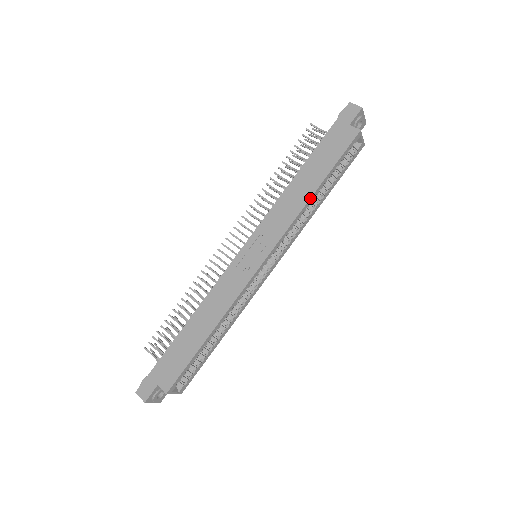
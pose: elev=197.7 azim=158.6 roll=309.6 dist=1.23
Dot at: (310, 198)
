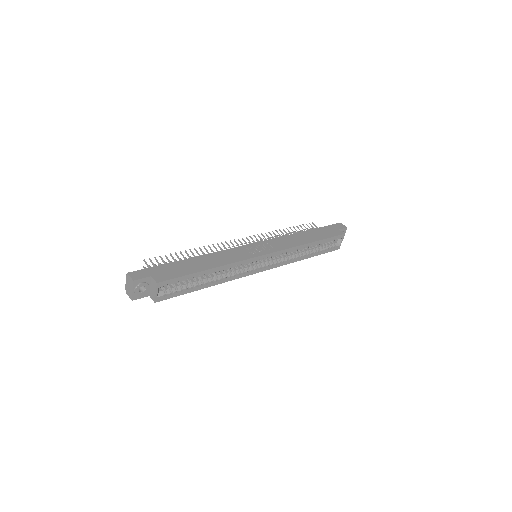
Dot at: (307, 243)
